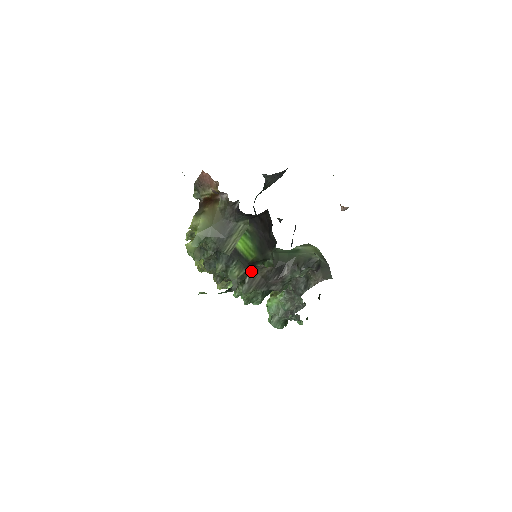
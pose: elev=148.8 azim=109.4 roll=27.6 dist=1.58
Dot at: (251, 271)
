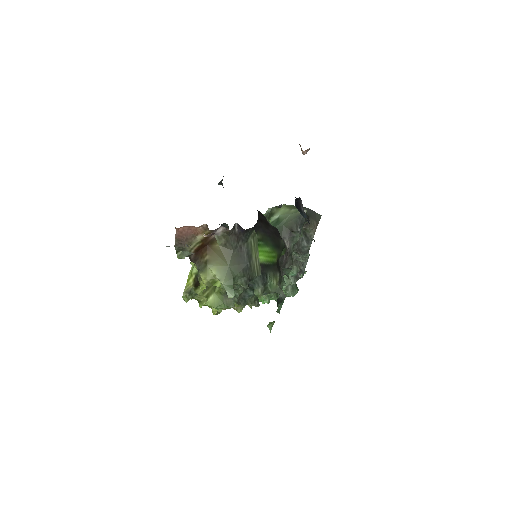
Dot at: (279, 270)
